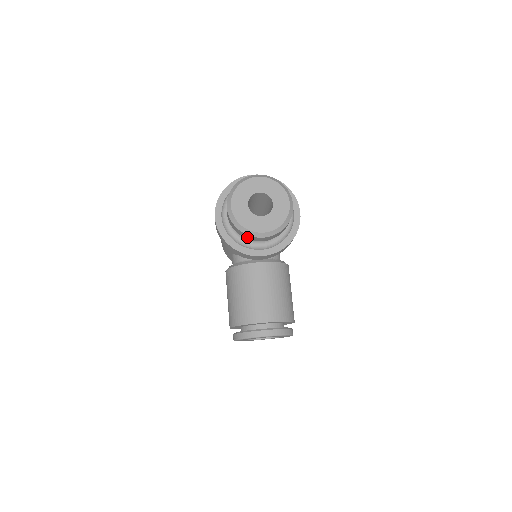
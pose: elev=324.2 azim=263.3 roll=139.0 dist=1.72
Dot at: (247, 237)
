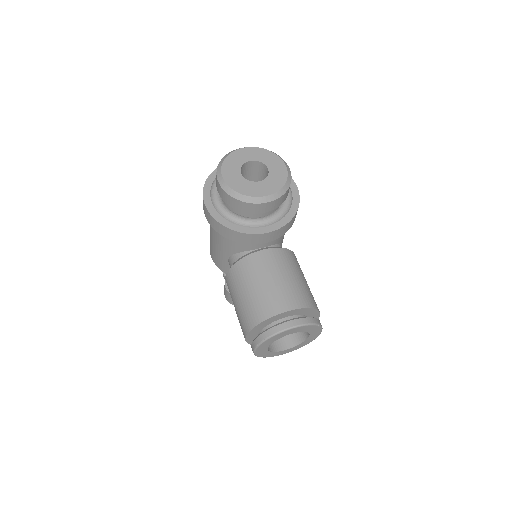
Dot at: (247, 209)
